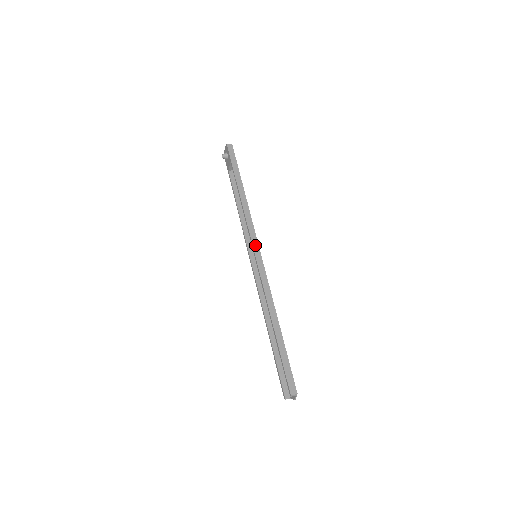
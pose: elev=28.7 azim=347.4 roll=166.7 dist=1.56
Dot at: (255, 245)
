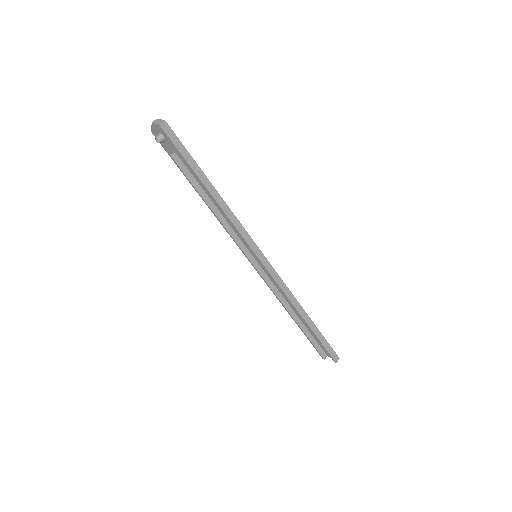
Dot at: (257, 251)
